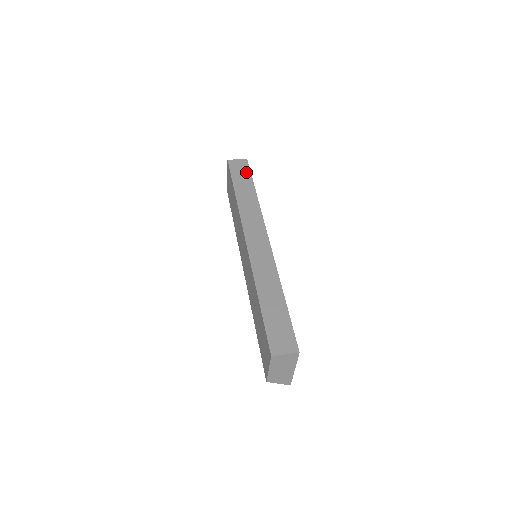
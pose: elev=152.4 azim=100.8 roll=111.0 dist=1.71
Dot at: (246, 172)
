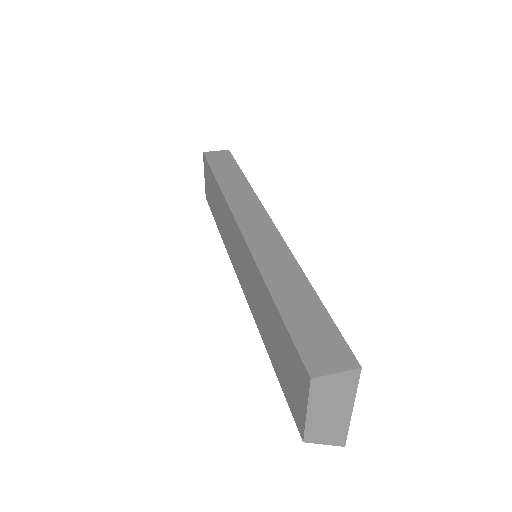
Dot at: (229, 161)
